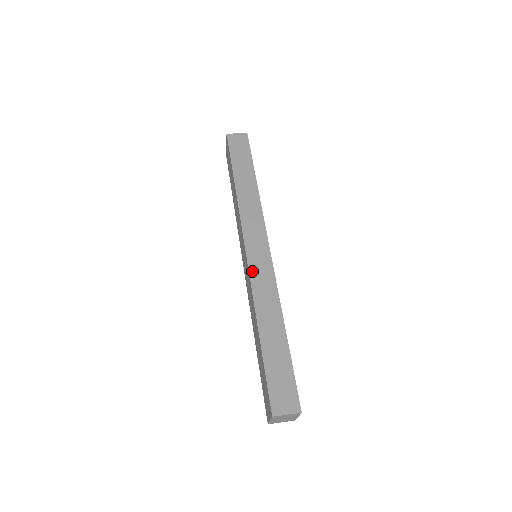
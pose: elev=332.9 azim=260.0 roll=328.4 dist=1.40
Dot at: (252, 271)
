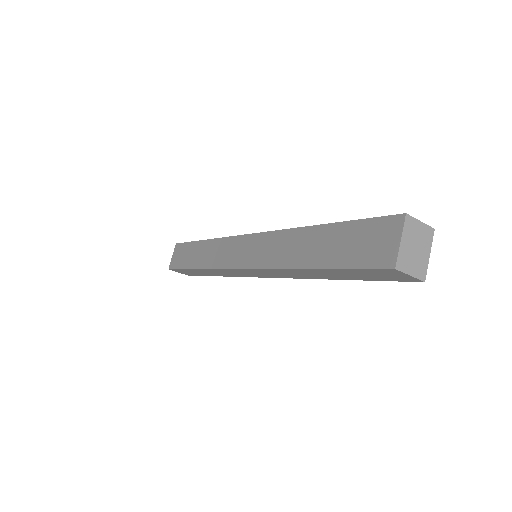
Dot at: occluded
